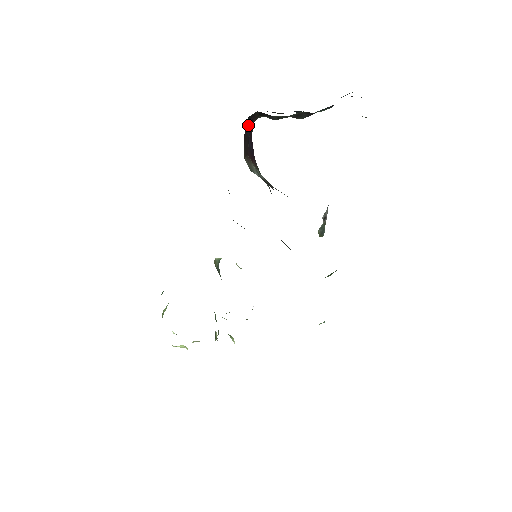
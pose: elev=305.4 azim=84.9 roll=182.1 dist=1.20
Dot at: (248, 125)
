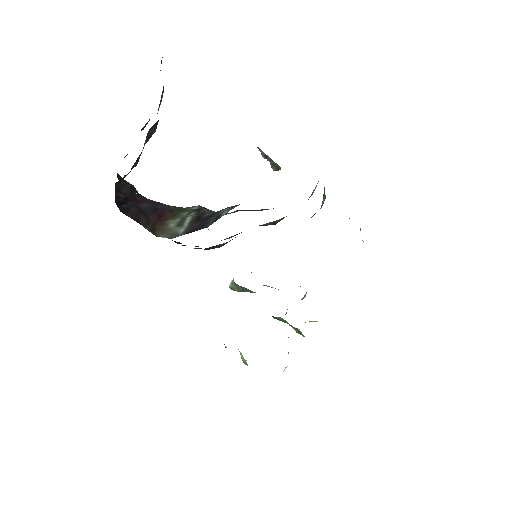
Dot at: (123, 204)
